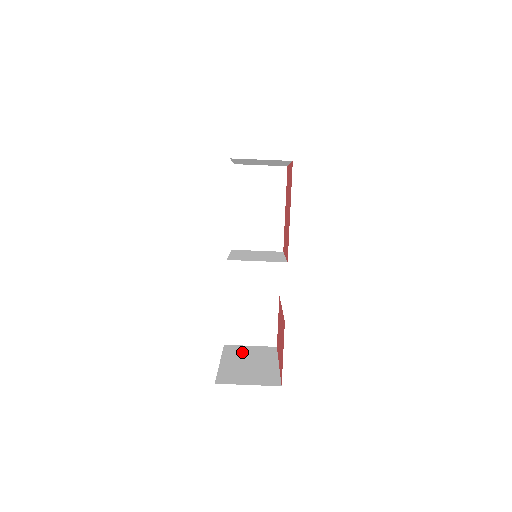
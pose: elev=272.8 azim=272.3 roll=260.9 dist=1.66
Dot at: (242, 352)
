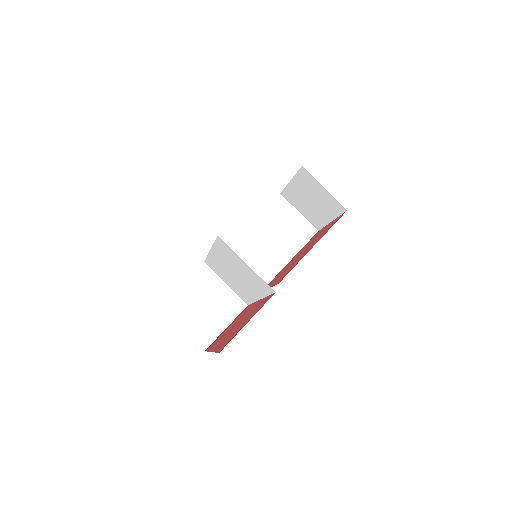
Dot at: occluded
